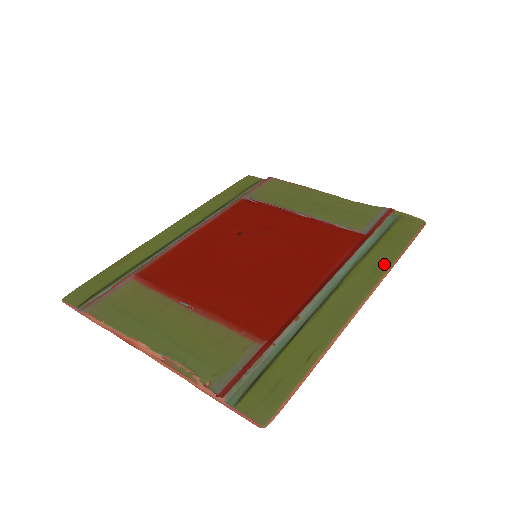
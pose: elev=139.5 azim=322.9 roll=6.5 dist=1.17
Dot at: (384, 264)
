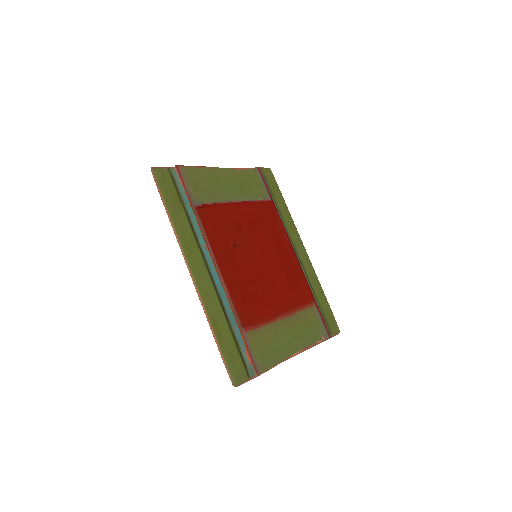
Dot at: (290, 217)
